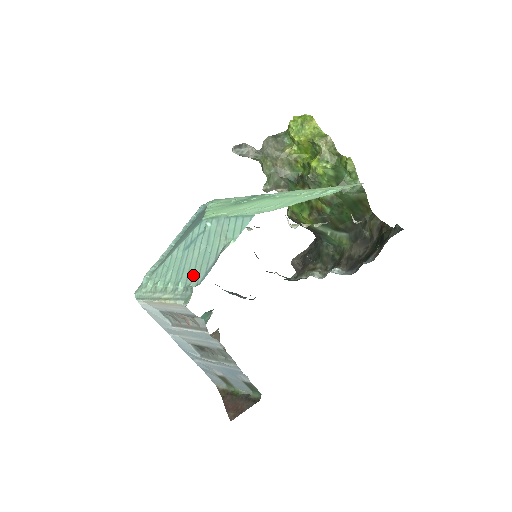
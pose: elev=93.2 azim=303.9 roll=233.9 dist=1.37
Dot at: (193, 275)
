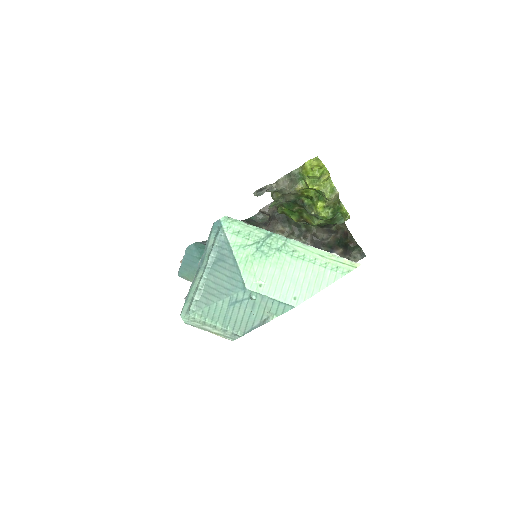
Dot at: (240, 326)
